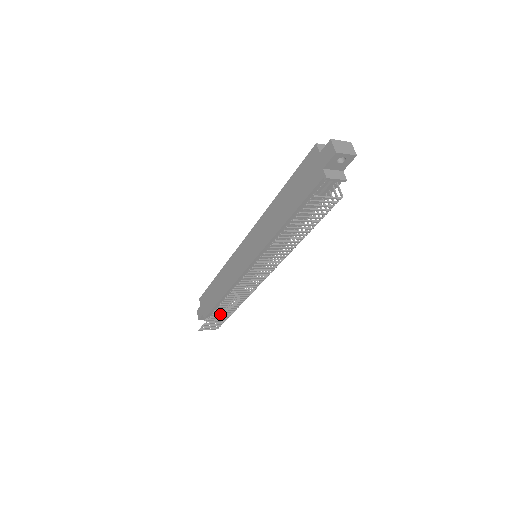
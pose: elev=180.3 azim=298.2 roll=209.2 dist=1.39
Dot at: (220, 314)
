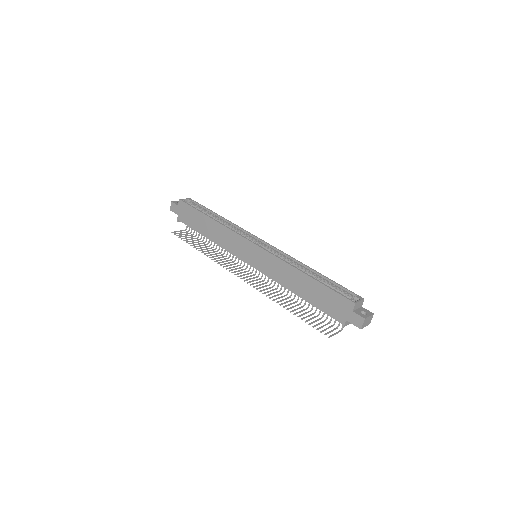
Dot at: (199, 246)
